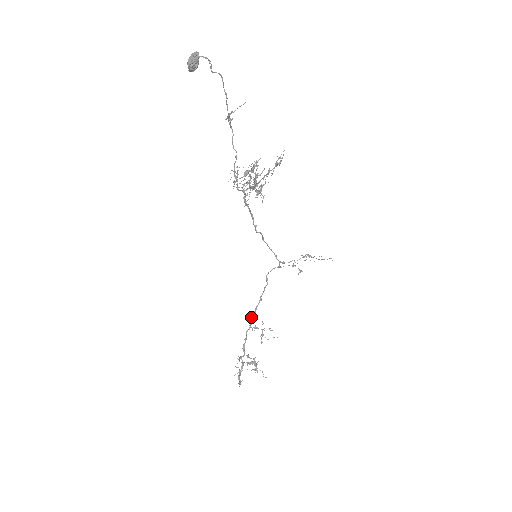
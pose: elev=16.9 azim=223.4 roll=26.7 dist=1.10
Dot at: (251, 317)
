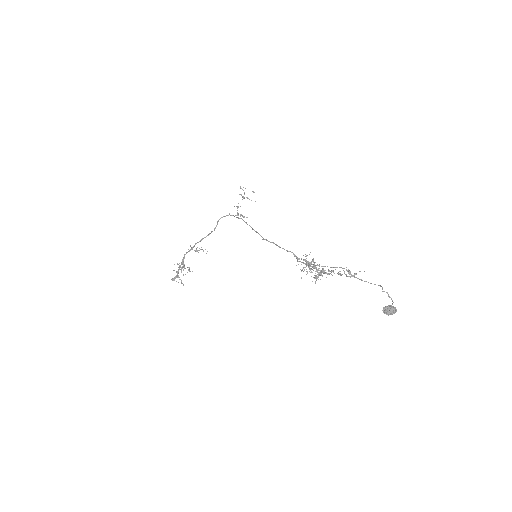
Dot at: occluded
